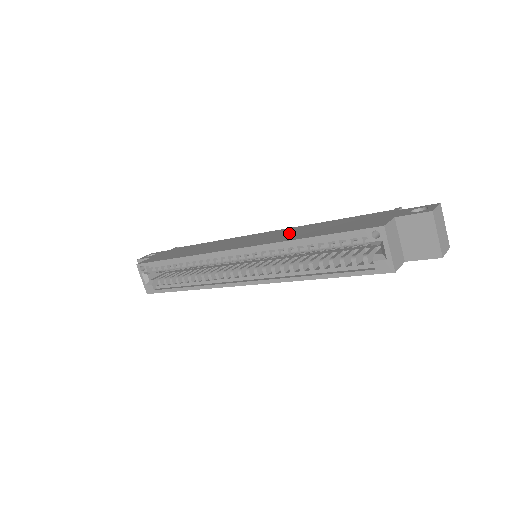
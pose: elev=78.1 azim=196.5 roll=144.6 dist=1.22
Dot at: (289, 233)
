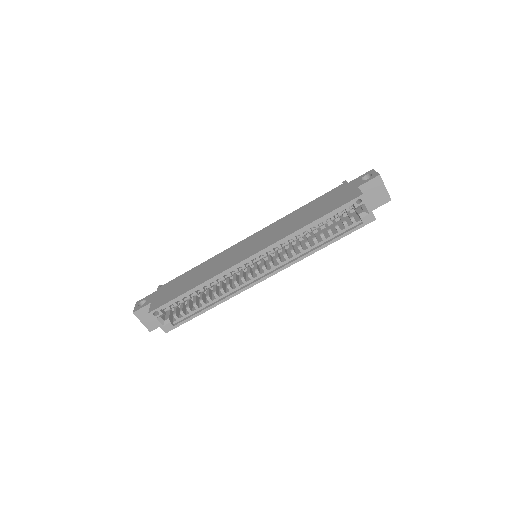
Dot at: (282, 227)
